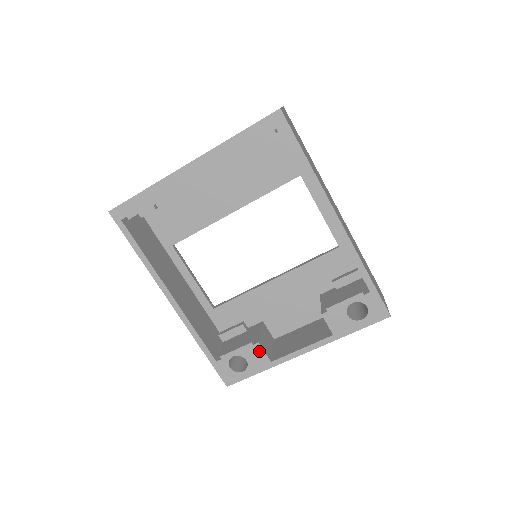
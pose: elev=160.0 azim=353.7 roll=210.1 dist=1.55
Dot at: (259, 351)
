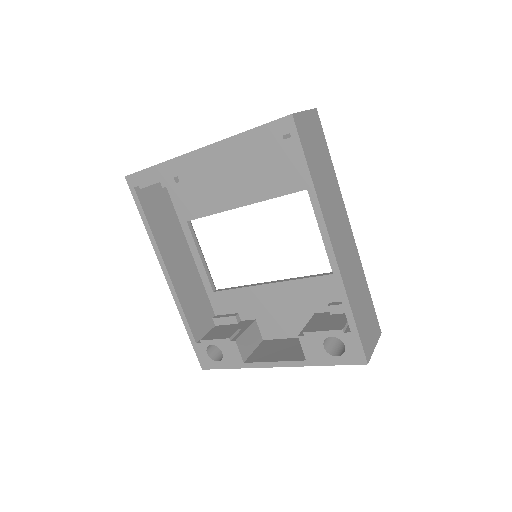
Dot at: (235, 349)
